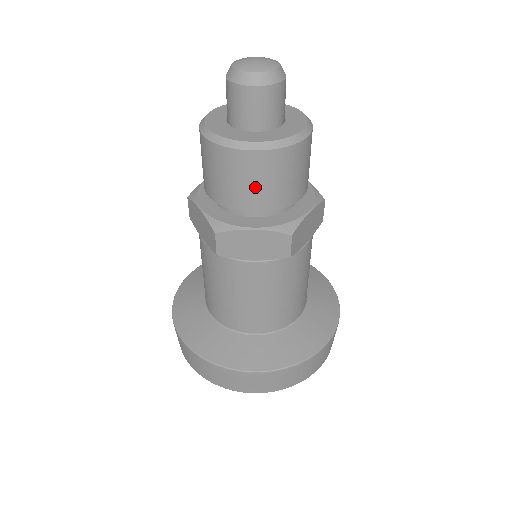
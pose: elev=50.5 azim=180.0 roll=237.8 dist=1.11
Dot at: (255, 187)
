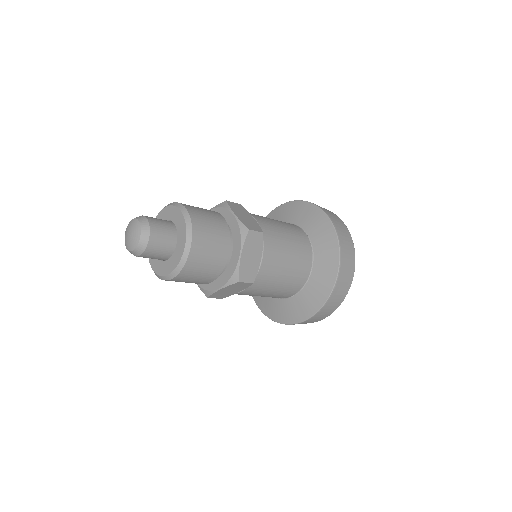
Dot at: (196, 280)
